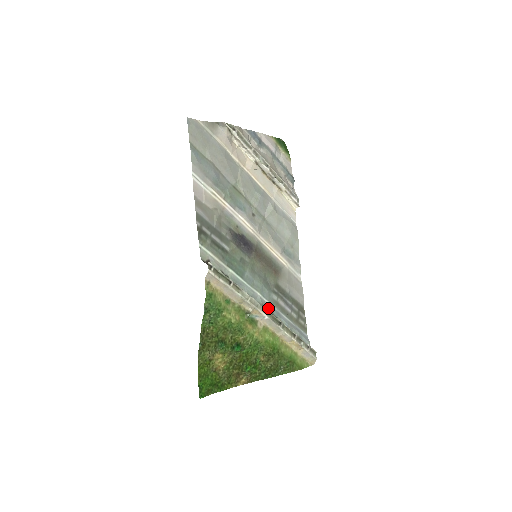
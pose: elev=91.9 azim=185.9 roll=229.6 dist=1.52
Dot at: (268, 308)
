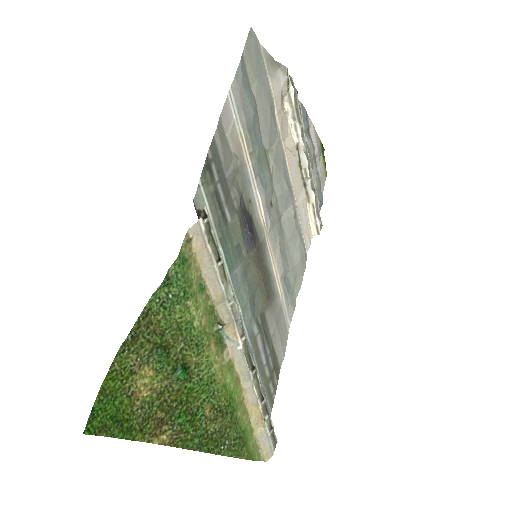
Dot at: occluded
